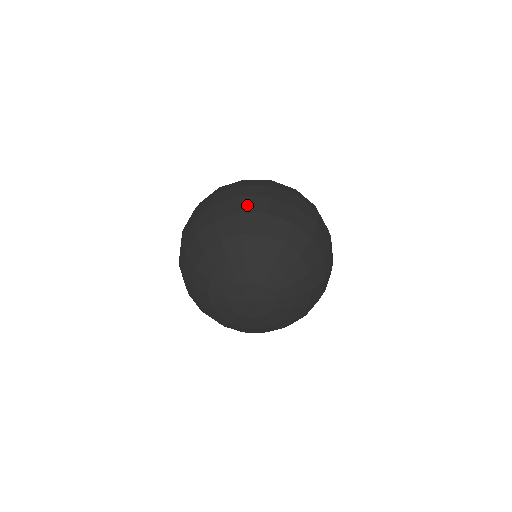
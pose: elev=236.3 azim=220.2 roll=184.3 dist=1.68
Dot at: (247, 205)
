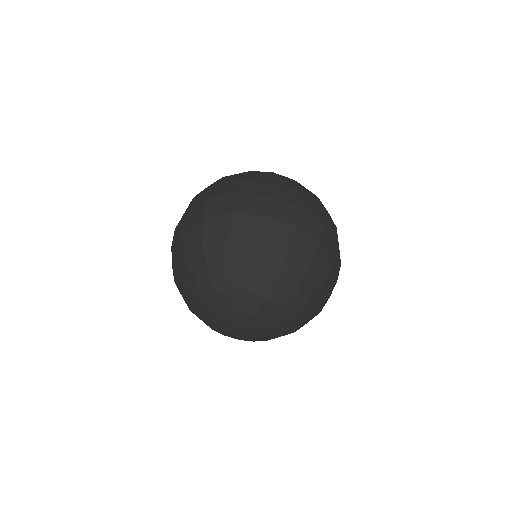
Dot at: (187, 240)
